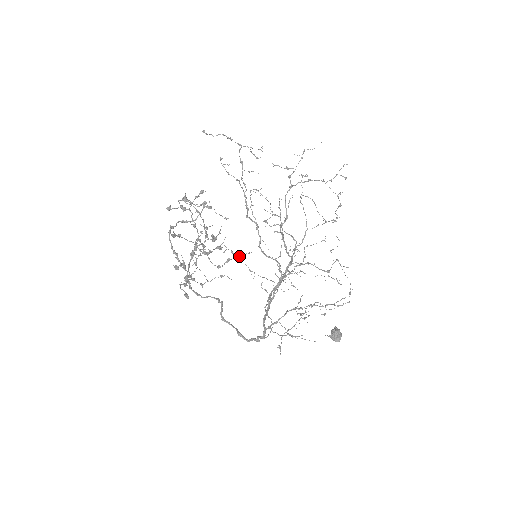
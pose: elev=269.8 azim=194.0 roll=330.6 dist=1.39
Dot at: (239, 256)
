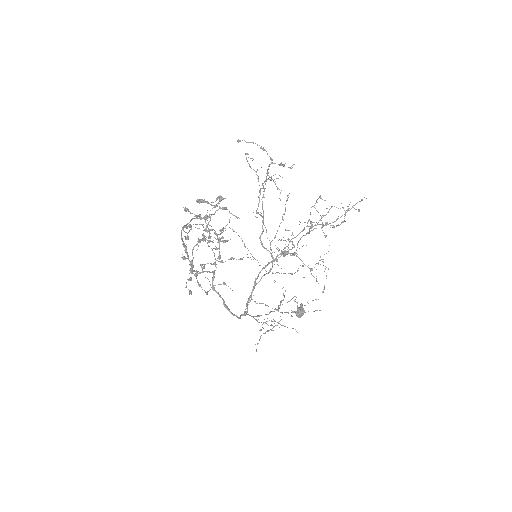
Dot at: (242, 258)
